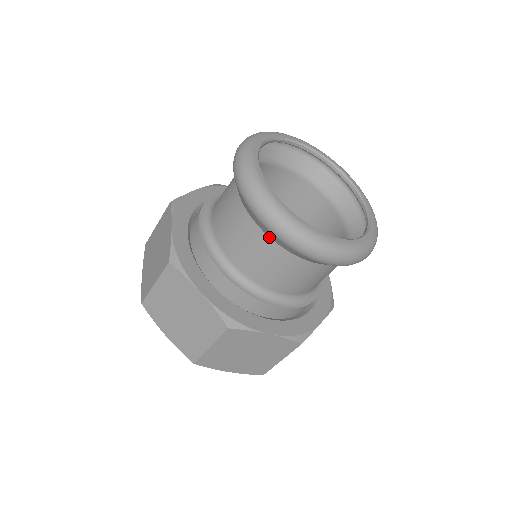
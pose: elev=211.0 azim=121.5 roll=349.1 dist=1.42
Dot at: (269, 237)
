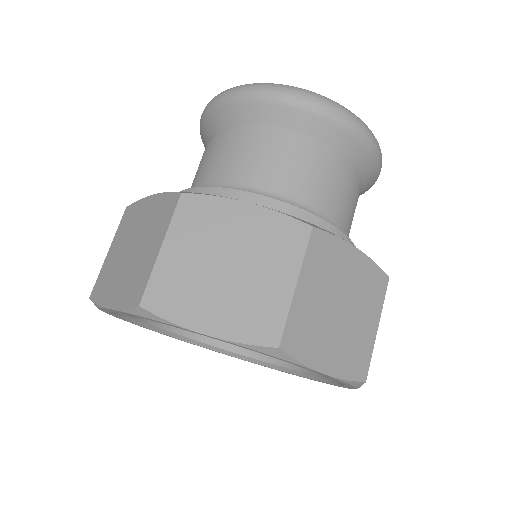
Dot at: (295, 130)
